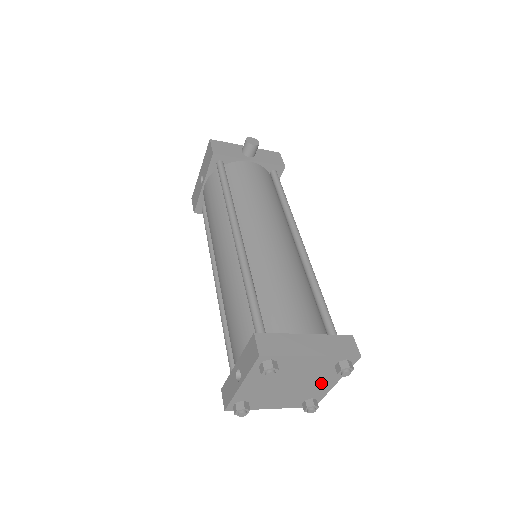
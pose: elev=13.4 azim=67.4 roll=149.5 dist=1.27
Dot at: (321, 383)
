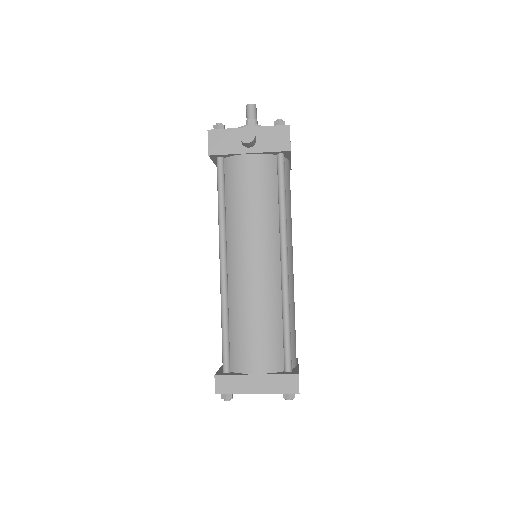
Dot at: occluded
